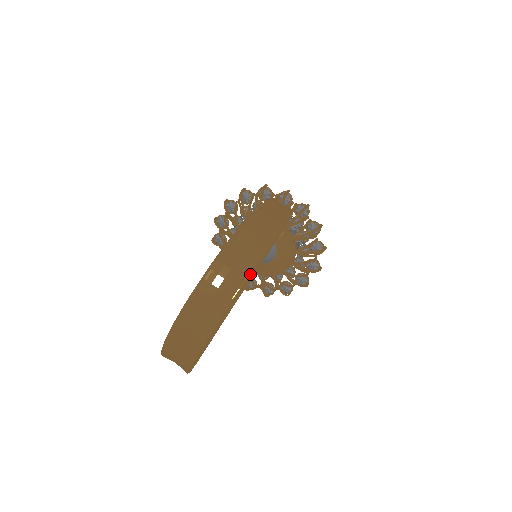
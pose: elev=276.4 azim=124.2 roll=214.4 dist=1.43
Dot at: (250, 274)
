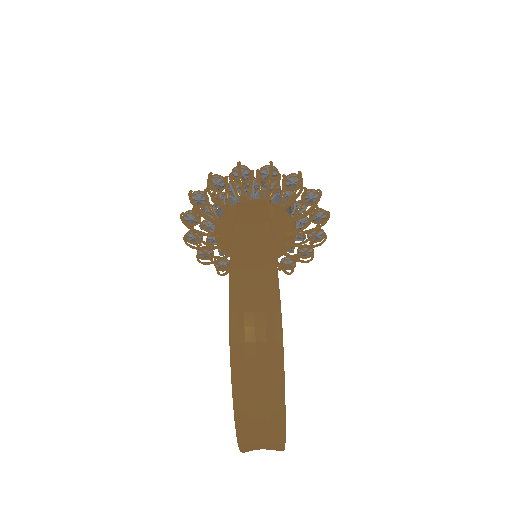
Dot at: (281, 348)
